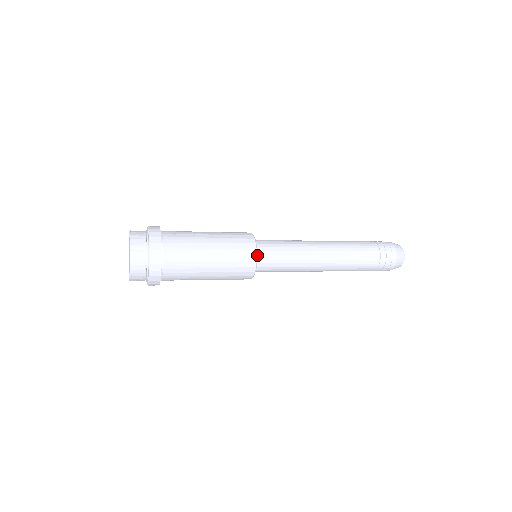
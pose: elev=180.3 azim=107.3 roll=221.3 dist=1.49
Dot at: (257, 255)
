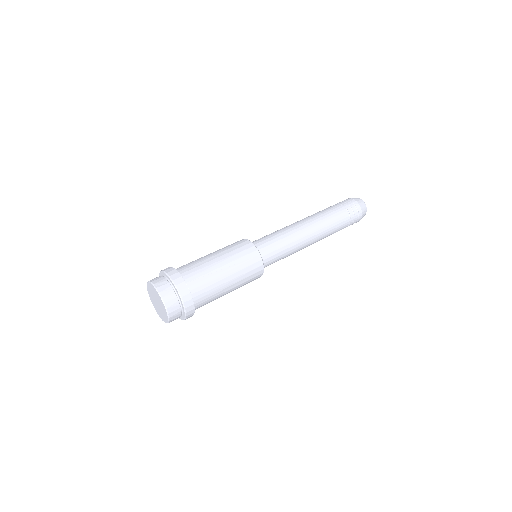
Dot at: occluded
